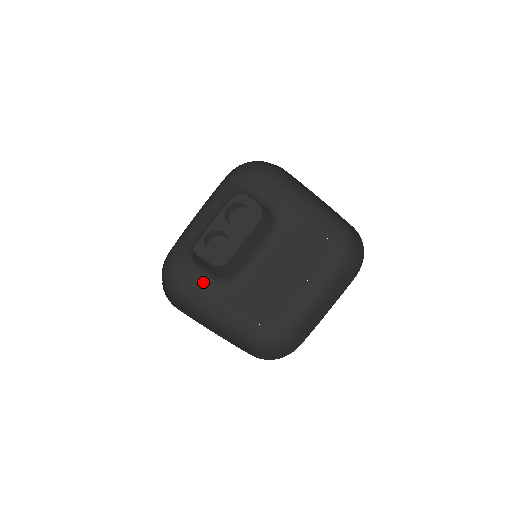
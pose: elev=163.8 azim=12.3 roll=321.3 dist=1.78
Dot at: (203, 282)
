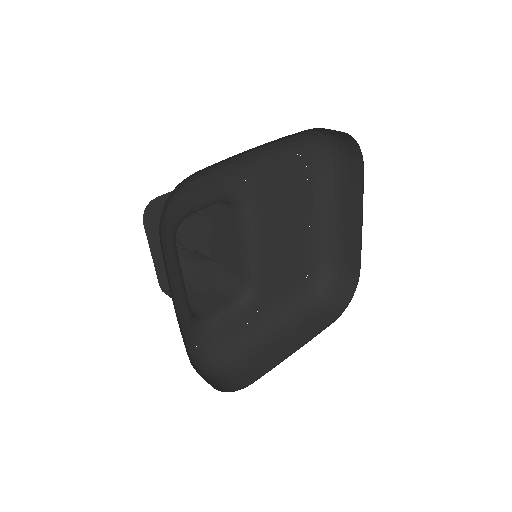
Dot at: (231, 323)
